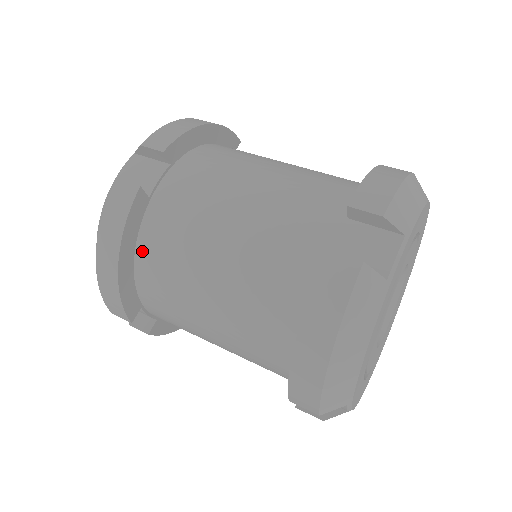
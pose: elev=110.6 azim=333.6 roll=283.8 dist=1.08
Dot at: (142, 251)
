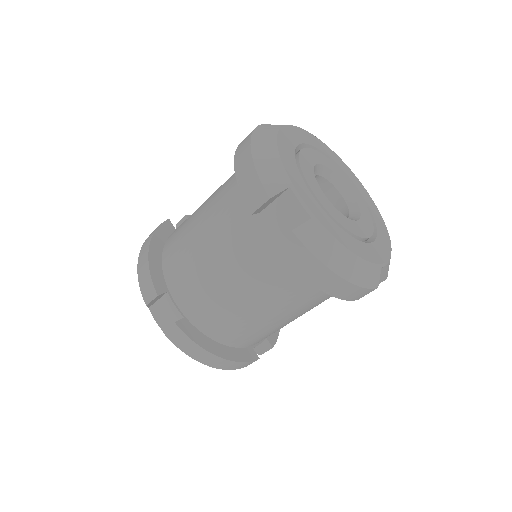
Dot at: (216, 337)
